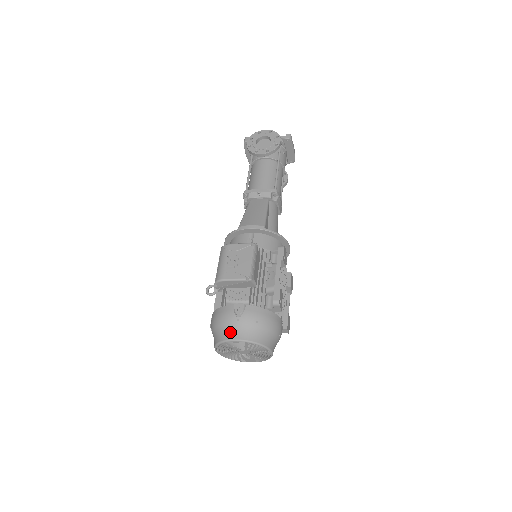
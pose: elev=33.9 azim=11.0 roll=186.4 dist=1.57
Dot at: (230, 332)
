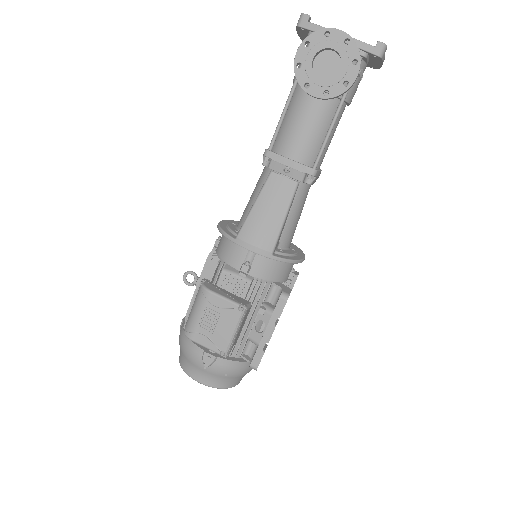
Dot at: (194, 372)
